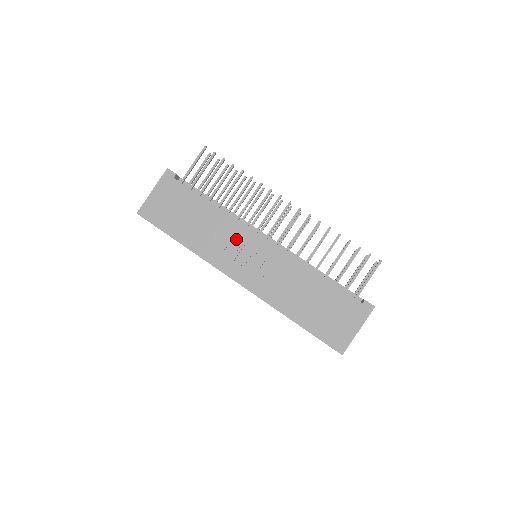
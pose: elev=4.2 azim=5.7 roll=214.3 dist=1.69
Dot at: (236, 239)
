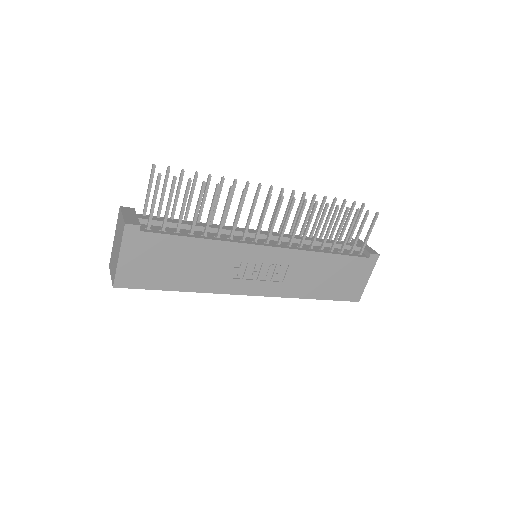
Dot at: (239, 260)
